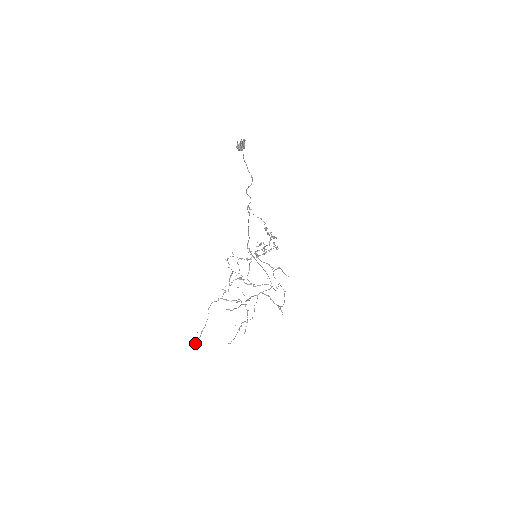
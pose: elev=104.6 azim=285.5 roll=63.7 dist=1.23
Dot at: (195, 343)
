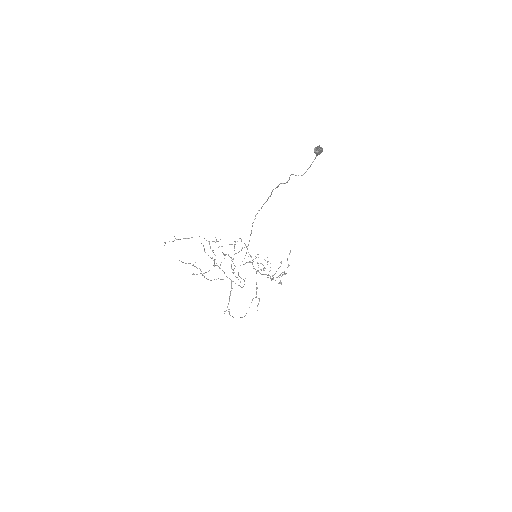
Dot at: (165, 242)
